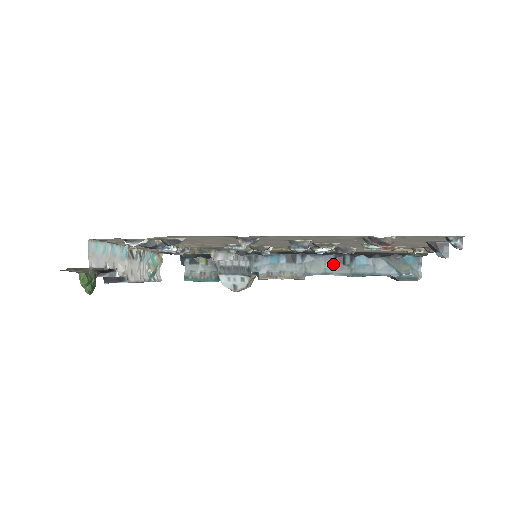
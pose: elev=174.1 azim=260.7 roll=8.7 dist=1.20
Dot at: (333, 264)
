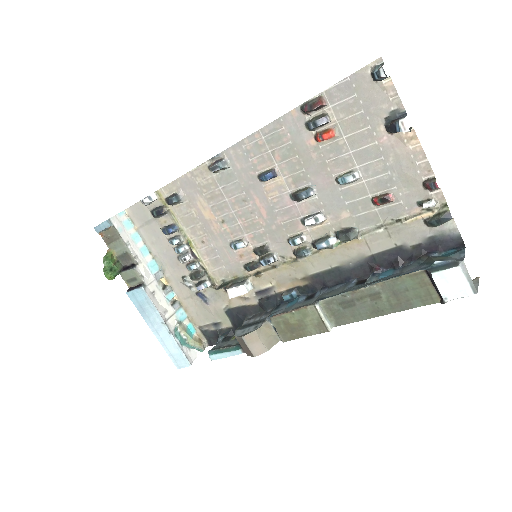
Dot at: (353, 286)
